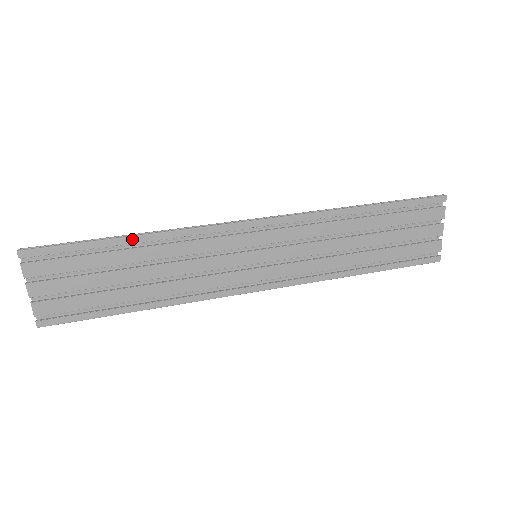
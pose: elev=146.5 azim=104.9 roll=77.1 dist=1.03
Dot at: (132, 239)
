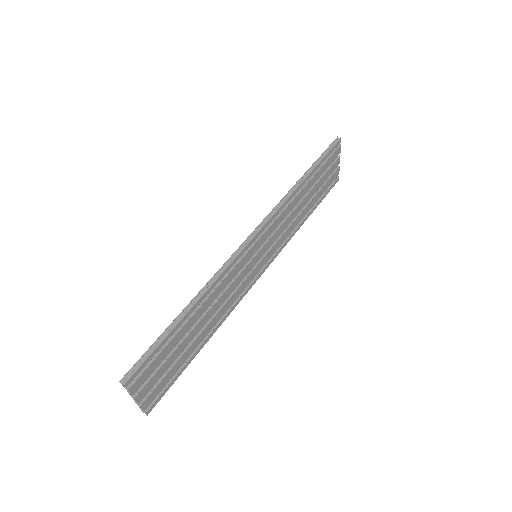
Dot at: (192, 310)
